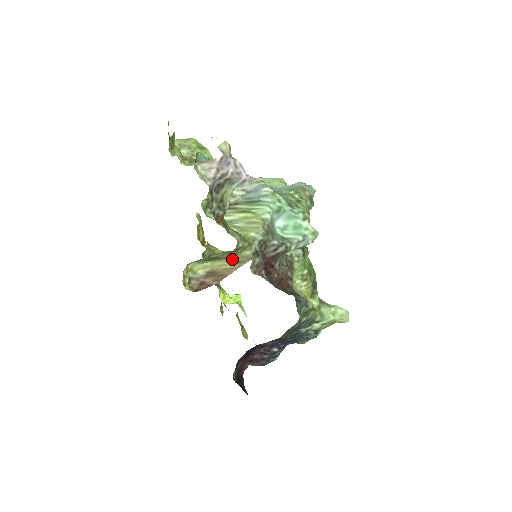
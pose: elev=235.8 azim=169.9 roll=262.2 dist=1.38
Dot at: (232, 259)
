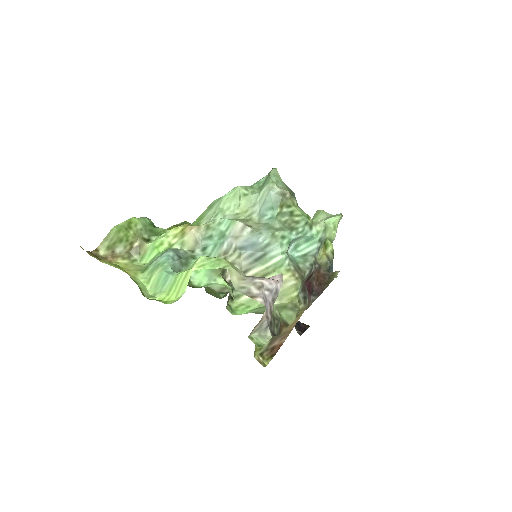
Dot at: occluded
